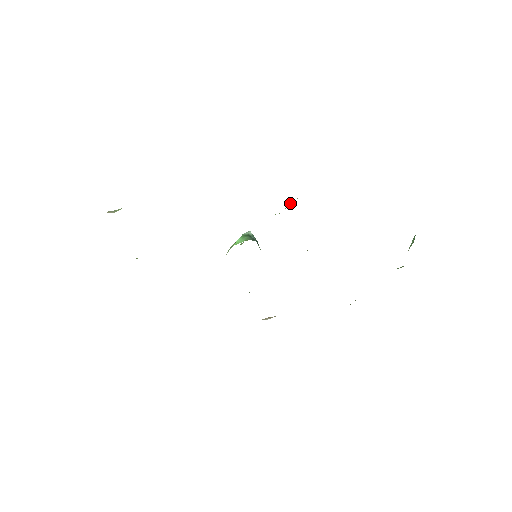
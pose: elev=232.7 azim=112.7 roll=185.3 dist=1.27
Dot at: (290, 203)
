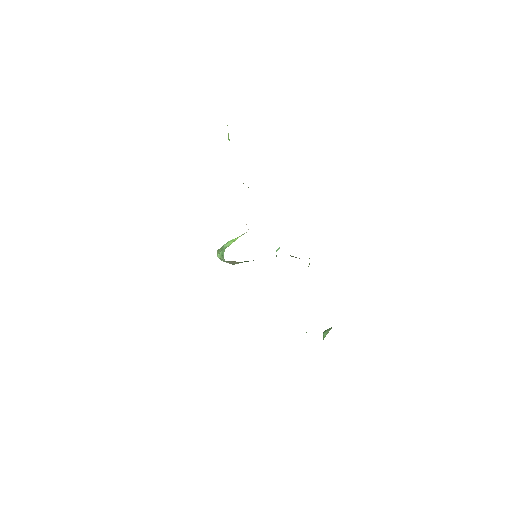
Dot at: occluded
